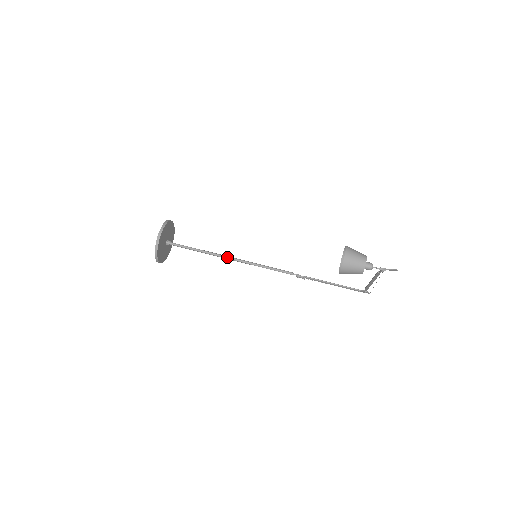
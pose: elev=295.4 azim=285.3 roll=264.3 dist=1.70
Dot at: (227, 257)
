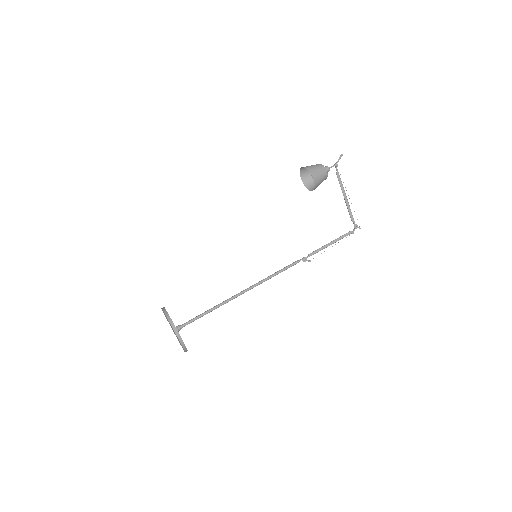
Dot at: (238, 294)
